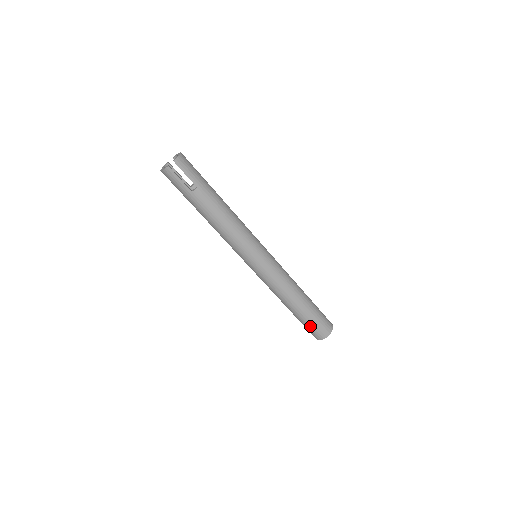
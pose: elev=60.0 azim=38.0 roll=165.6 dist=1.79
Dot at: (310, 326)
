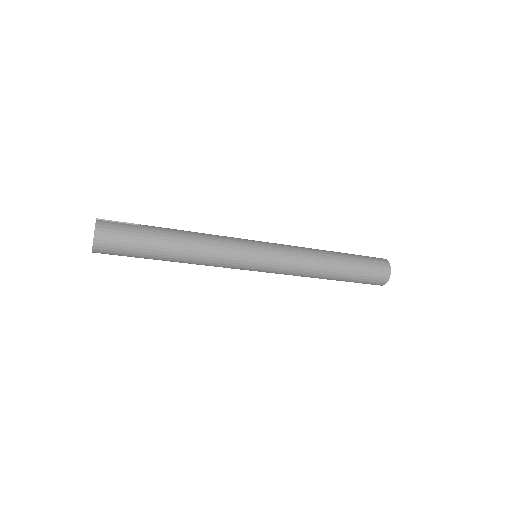
Dot at: occluded
